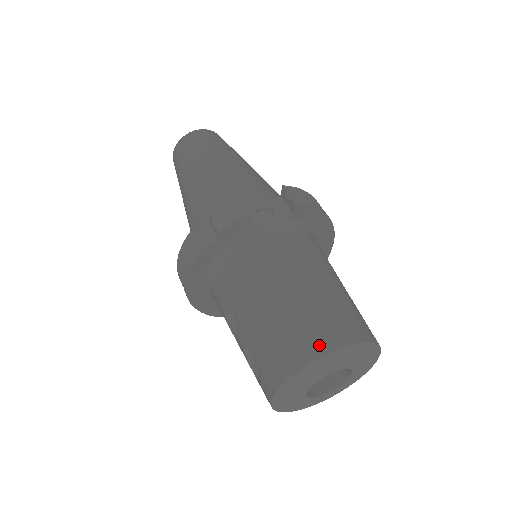
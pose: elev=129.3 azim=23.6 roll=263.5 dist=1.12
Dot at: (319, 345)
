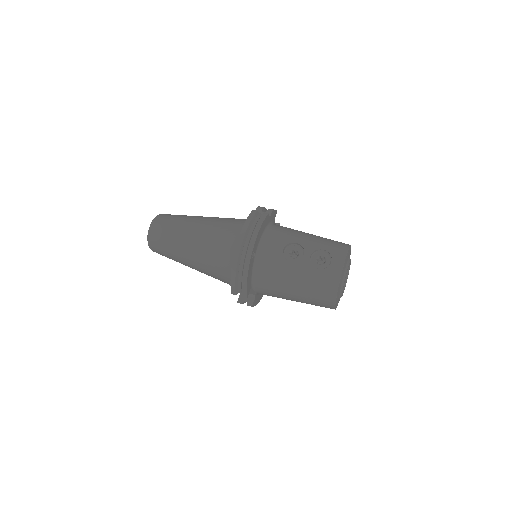
Dot at: occluded
